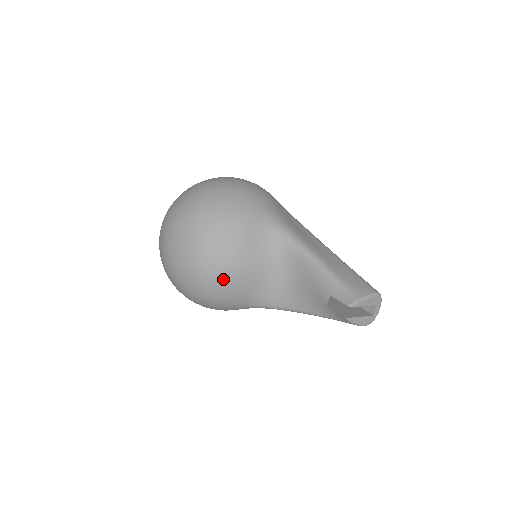
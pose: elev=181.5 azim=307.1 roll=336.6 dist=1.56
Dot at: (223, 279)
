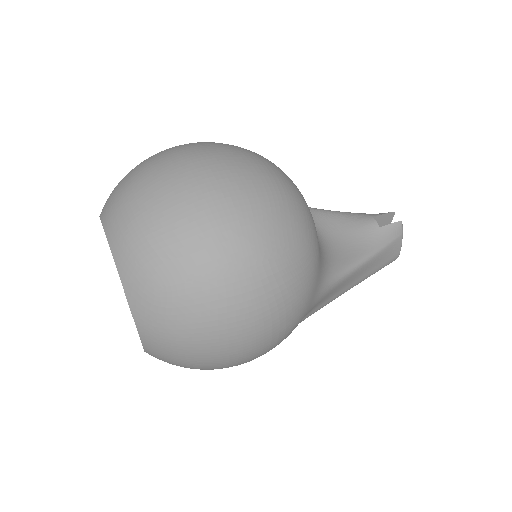
Dot at: (307, 206)
